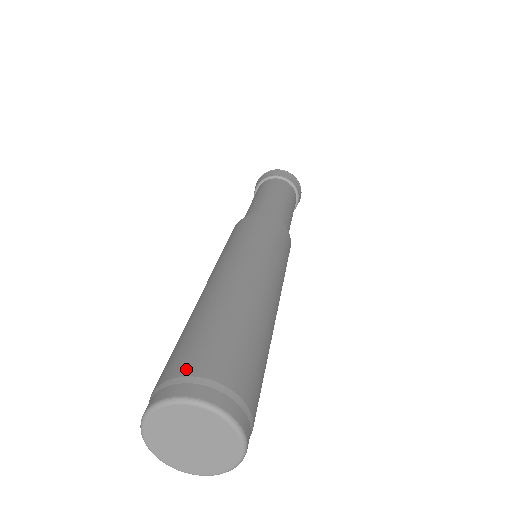
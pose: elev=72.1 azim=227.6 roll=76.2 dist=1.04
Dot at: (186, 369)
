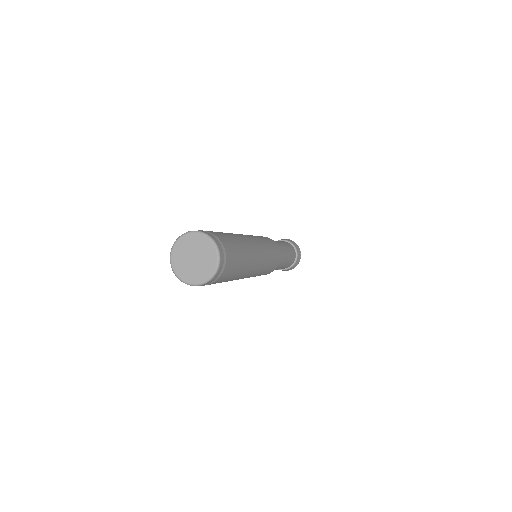
Dot at: (218, 236)
